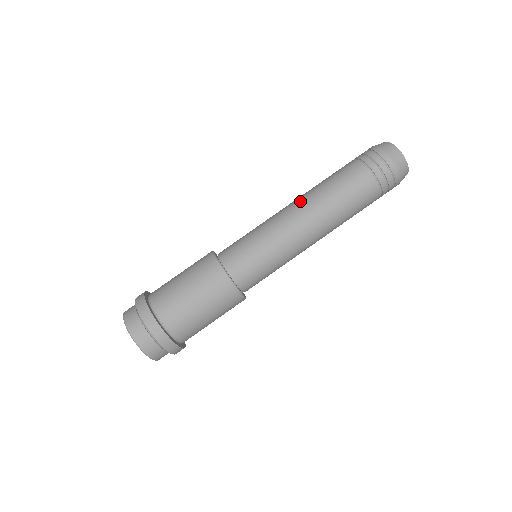
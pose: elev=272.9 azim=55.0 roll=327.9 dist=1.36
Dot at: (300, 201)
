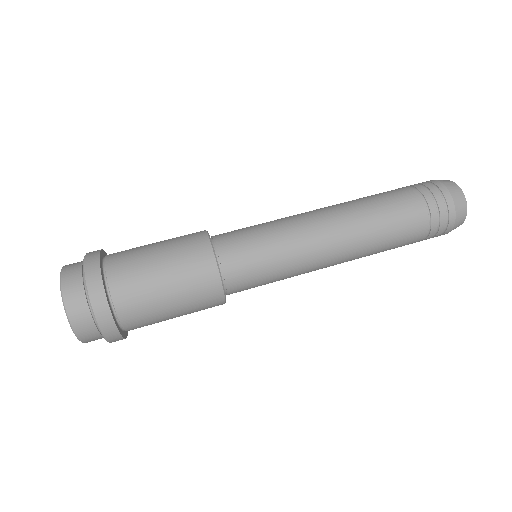
Dot at: occluded
